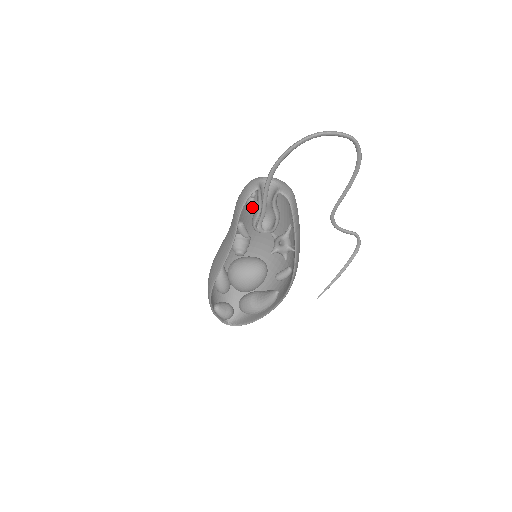
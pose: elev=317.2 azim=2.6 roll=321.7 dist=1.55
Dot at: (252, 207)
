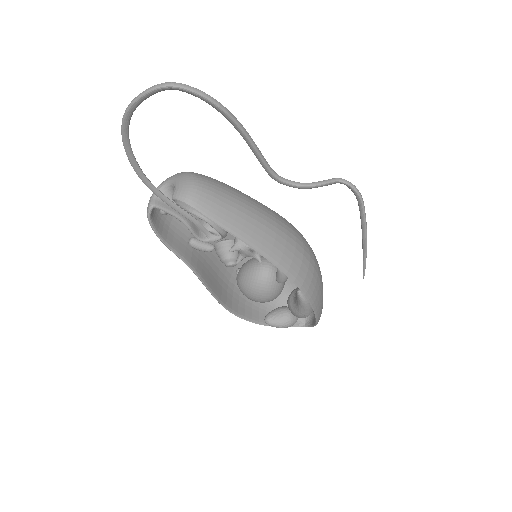
Dot at: occluded
